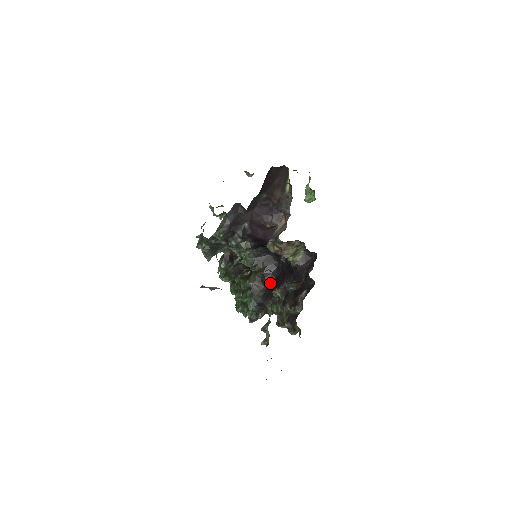
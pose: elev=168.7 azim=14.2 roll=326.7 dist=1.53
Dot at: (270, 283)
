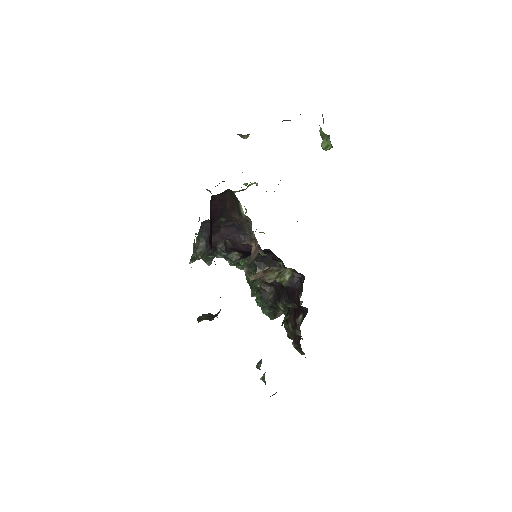
Dot at: (277, 285)
